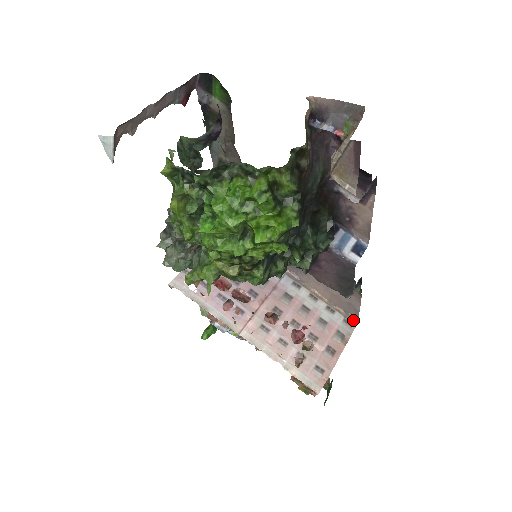
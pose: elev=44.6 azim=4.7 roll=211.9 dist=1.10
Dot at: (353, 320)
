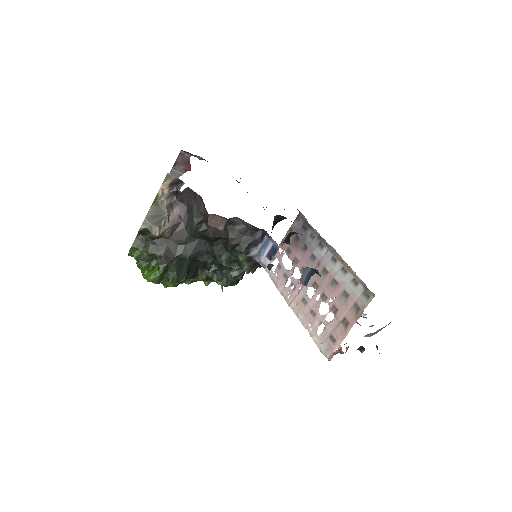
Dot at: (372, 292)
